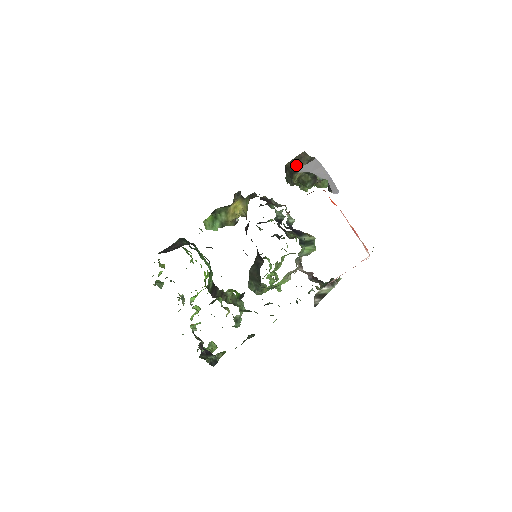
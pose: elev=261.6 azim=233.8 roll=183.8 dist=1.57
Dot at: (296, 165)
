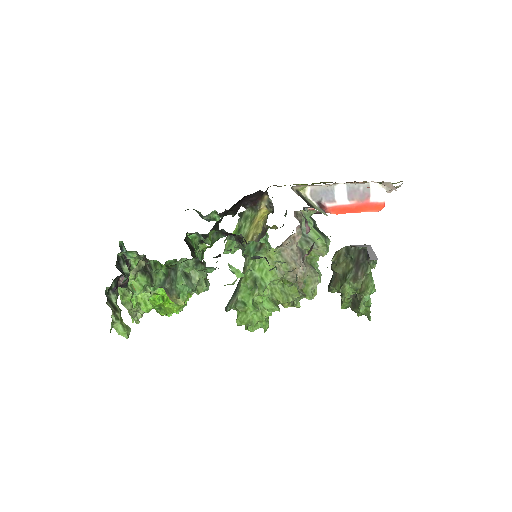
Dot at: occluded
